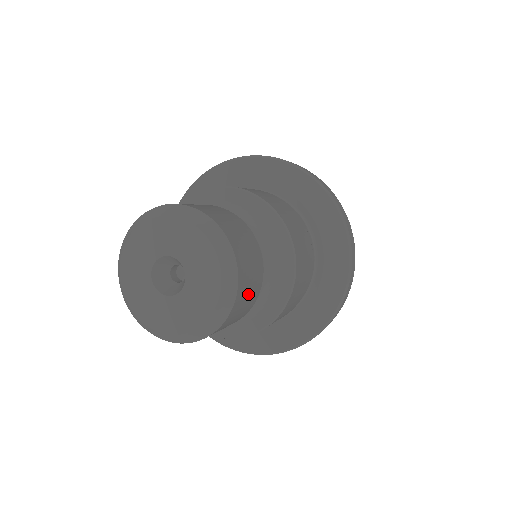
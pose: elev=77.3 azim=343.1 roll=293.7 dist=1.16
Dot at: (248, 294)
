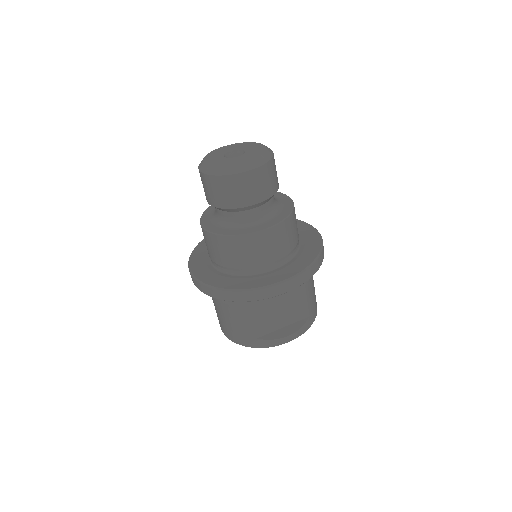
Dot at: (254, 187)
